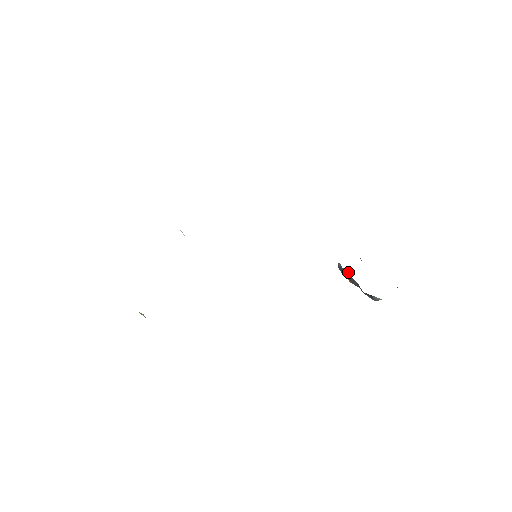
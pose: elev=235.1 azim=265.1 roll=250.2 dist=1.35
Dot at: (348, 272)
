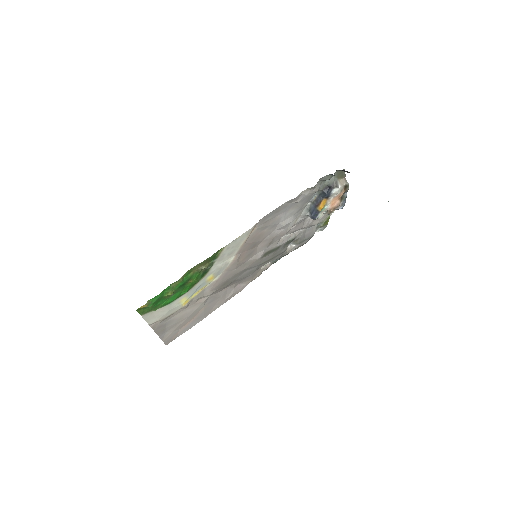
Dot at: (312, 203)
